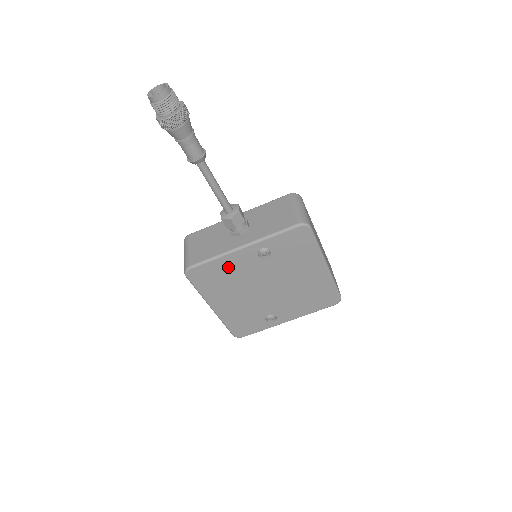
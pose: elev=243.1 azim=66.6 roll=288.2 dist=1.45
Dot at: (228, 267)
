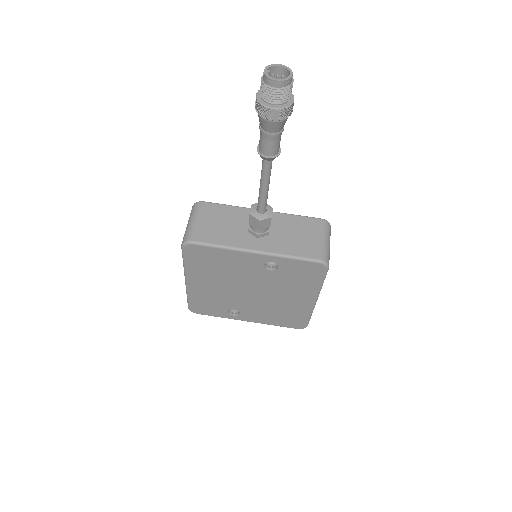
Dot at: (228, 260)
